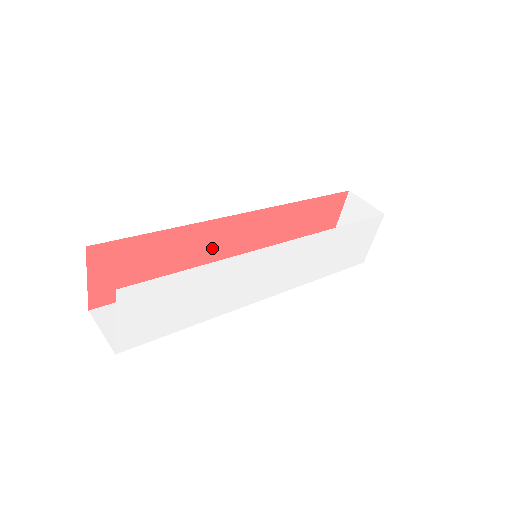
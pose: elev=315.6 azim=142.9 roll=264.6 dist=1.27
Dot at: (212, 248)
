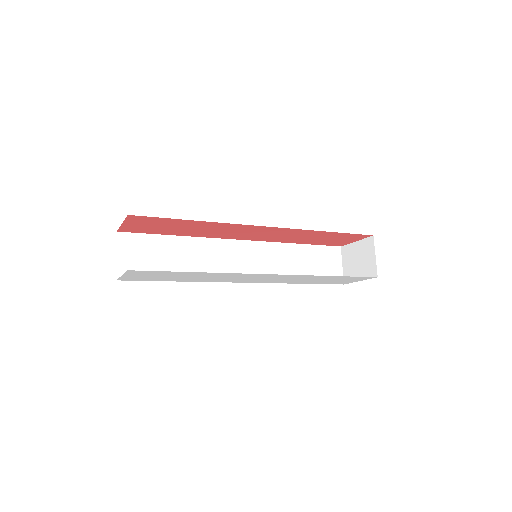
Dot at: (229, 231)
